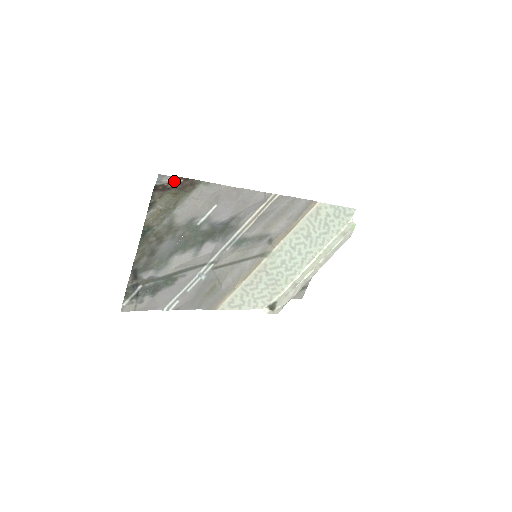
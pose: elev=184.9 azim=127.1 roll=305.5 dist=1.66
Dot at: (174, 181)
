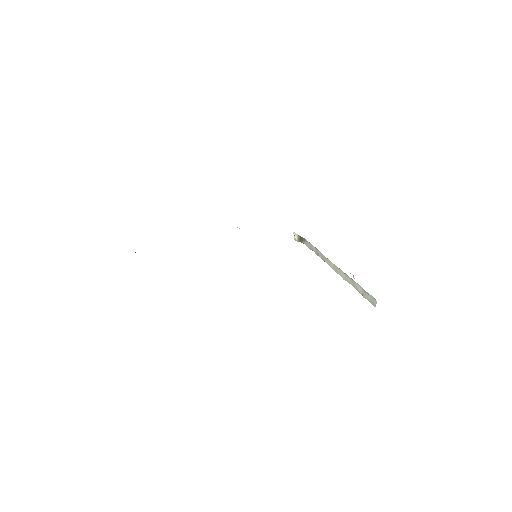
Dot at: occluded
